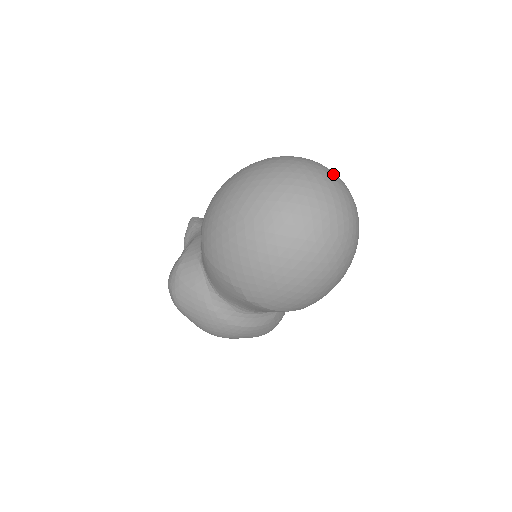
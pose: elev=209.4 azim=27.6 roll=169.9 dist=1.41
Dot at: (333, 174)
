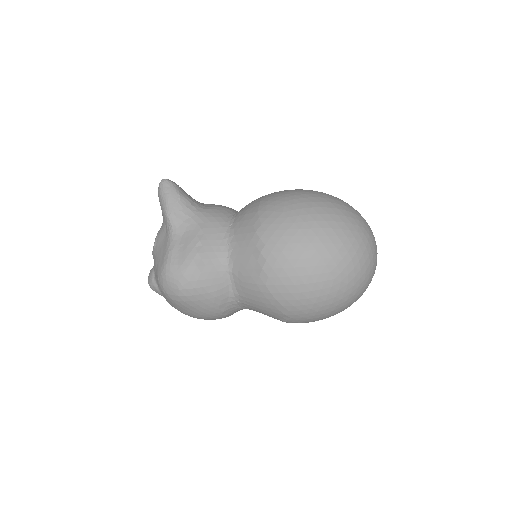
Dot at: occluded
